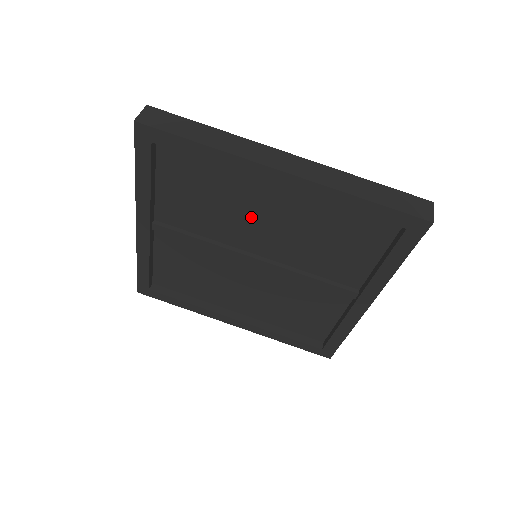
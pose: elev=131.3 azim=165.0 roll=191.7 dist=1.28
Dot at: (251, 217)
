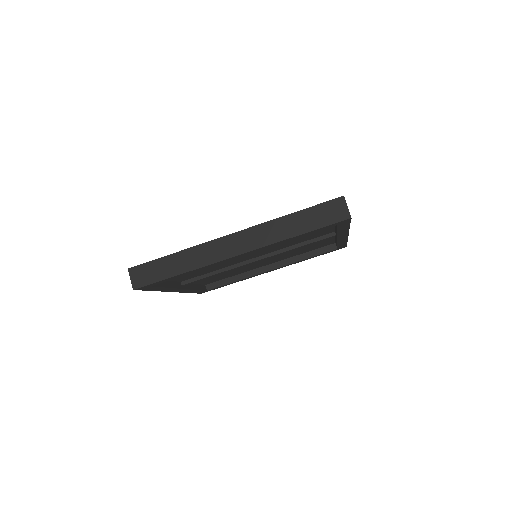
Dot at: occluded
